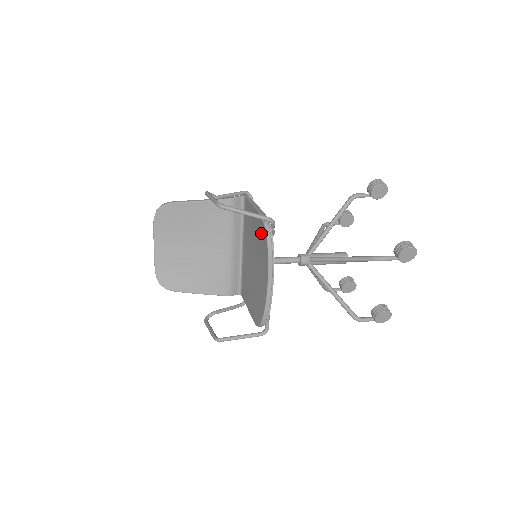
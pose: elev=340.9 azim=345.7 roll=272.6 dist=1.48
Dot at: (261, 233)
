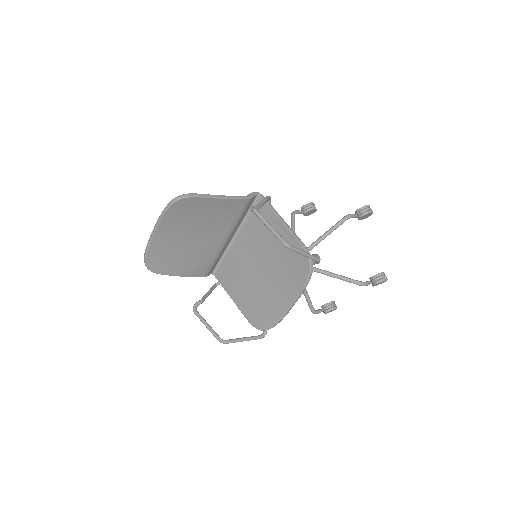
Dot at: (296, 261)
